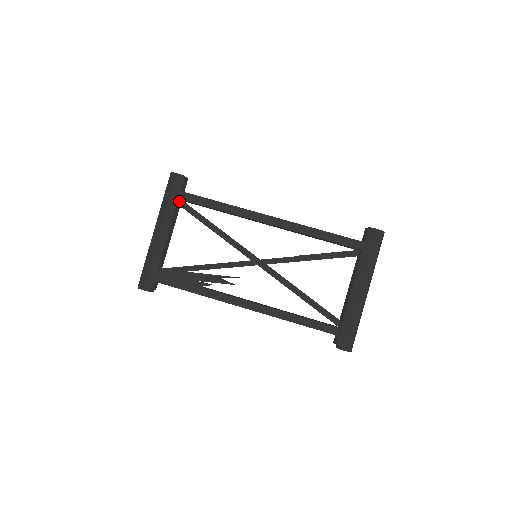
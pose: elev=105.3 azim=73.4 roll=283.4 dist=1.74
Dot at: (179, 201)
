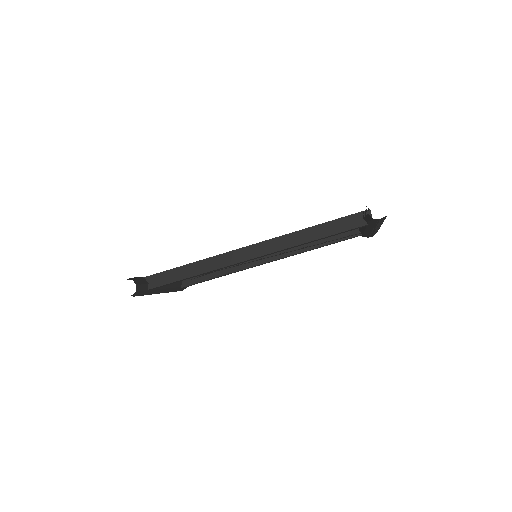
Dot at: occluded
